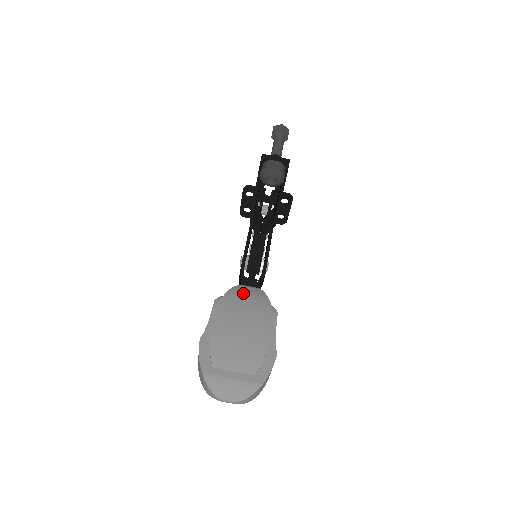
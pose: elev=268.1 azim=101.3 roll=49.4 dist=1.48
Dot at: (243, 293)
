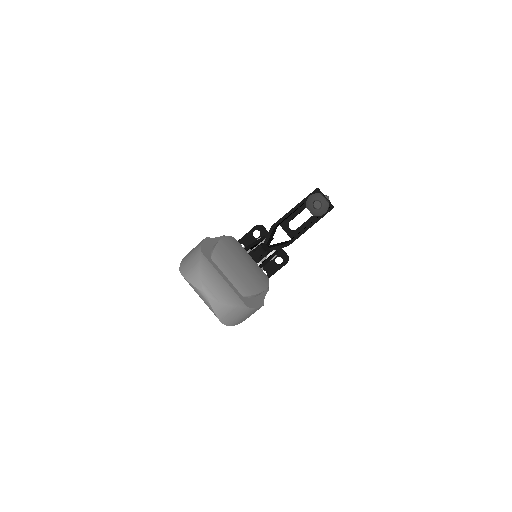
Dot at: occluded
